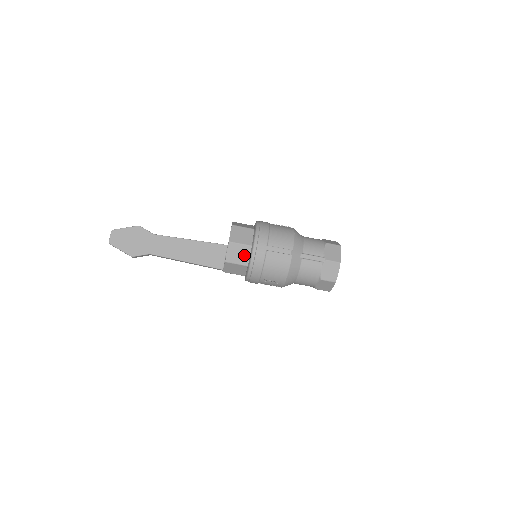
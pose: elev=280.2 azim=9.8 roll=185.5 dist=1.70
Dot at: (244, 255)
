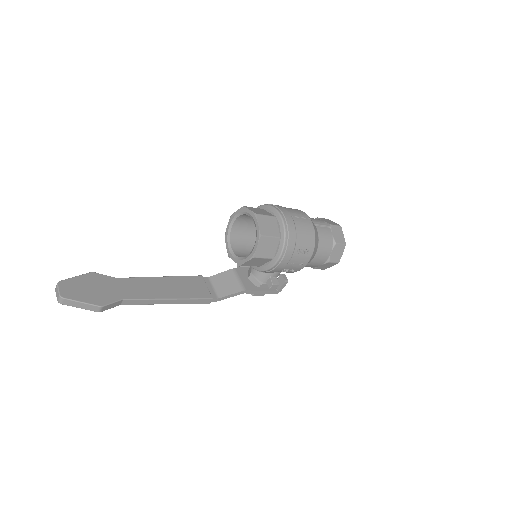
Dot at: (273, 226)
